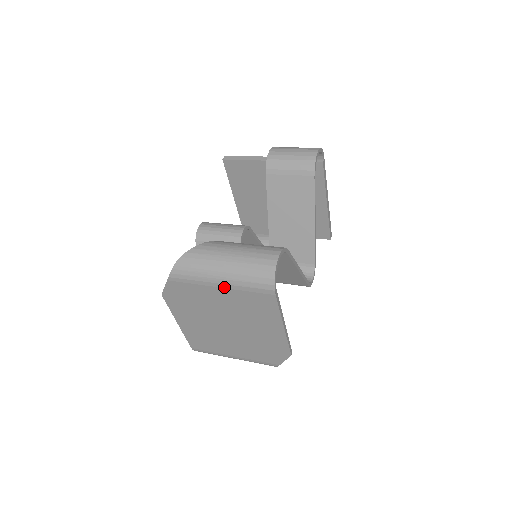
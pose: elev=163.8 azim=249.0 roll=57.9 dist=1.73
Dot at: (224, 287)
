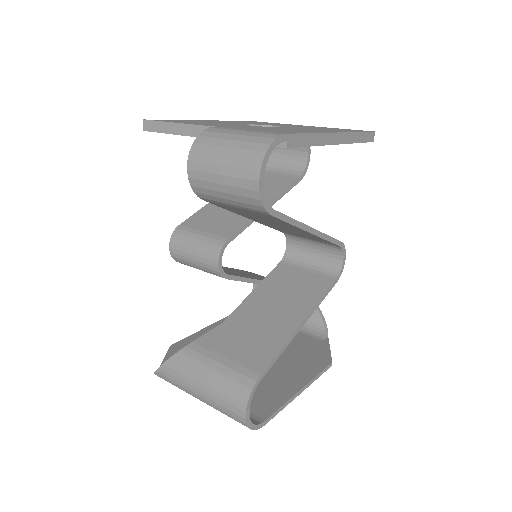
Dot at: occluded
